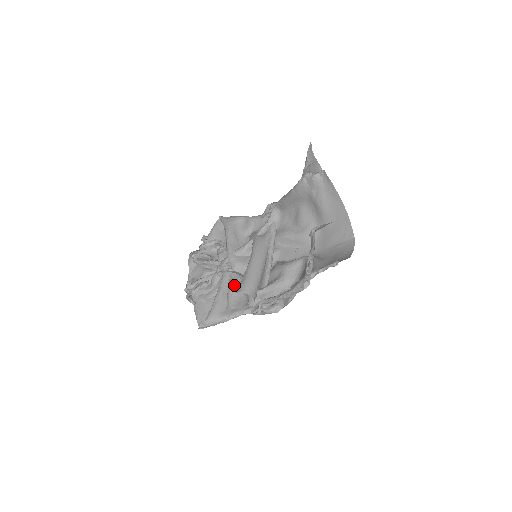
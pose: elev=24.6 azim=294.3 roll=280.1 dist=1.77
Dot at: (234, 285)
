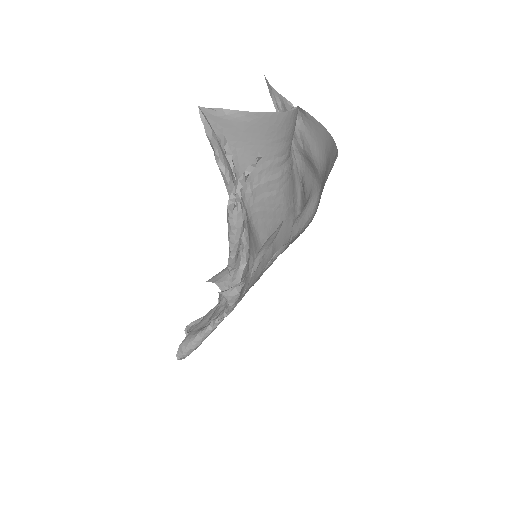
Dot at: occluded
